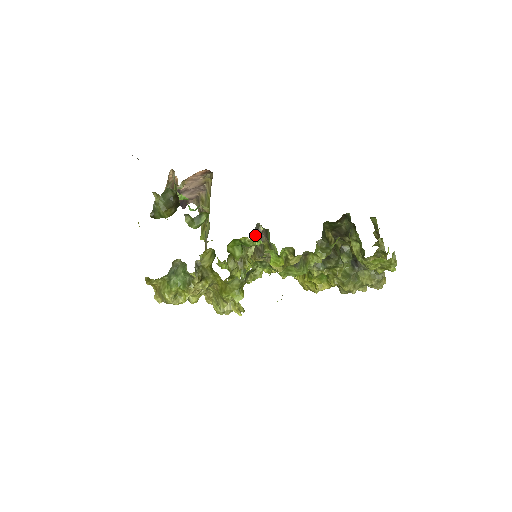
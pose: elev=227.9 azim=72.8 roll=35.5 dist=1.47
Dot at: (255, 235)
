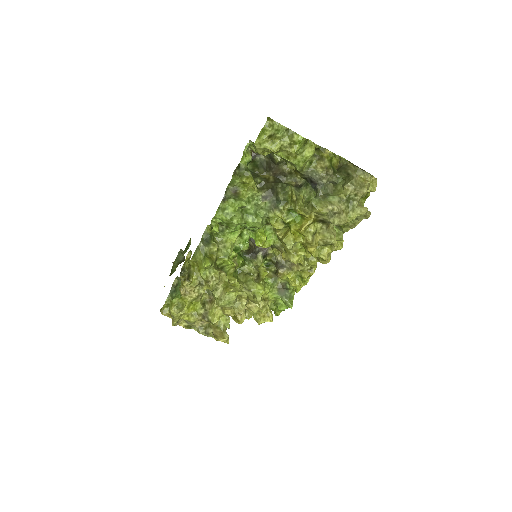
Dot at: (251, 243)
